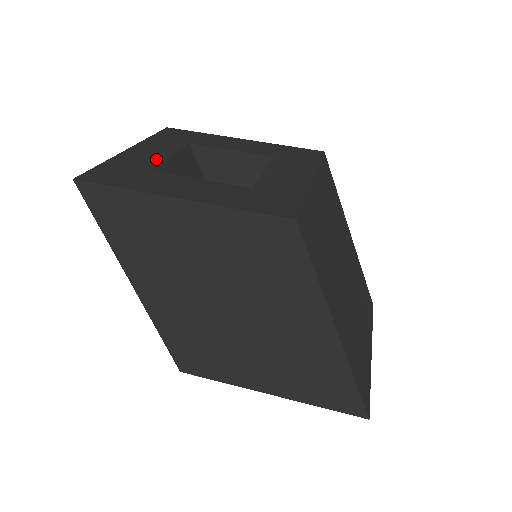
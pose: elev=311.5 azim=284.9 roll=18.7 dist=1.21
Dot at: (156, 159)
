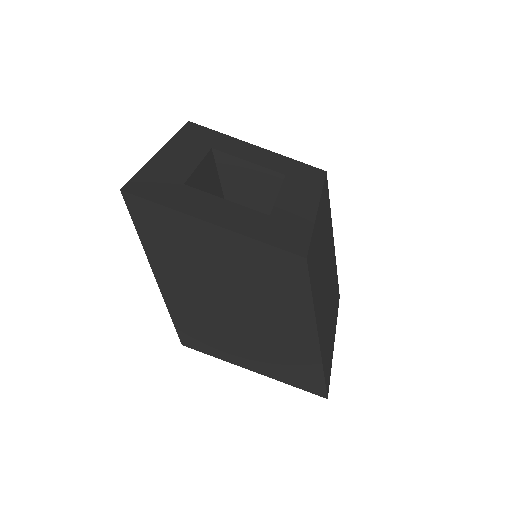
Dot at: (186, 168)
